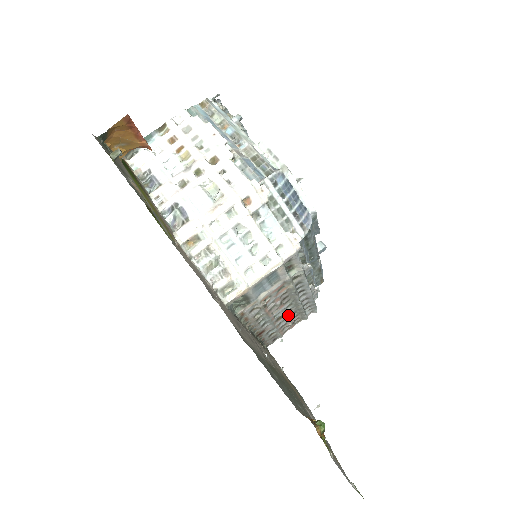
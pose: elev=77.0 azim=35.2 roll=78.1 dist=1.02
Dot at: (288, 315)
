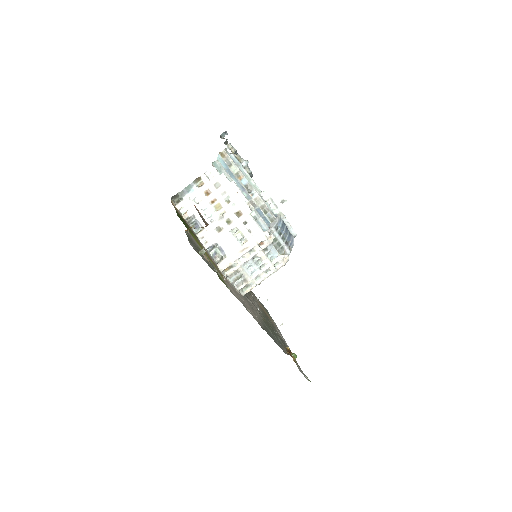
Dot at: occluded
